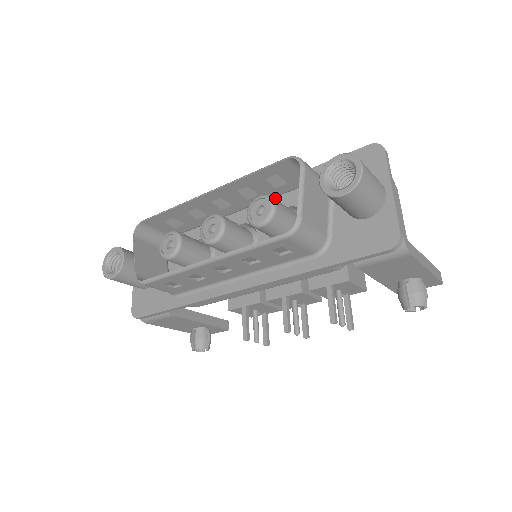
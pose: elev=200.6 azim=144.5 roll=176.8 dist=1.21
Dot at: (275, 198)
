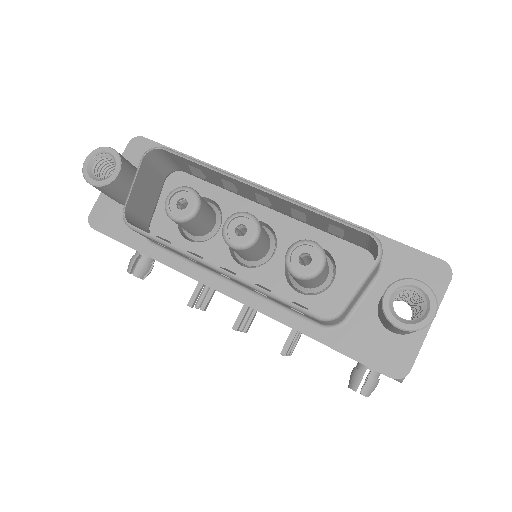
Dot at: occluded
